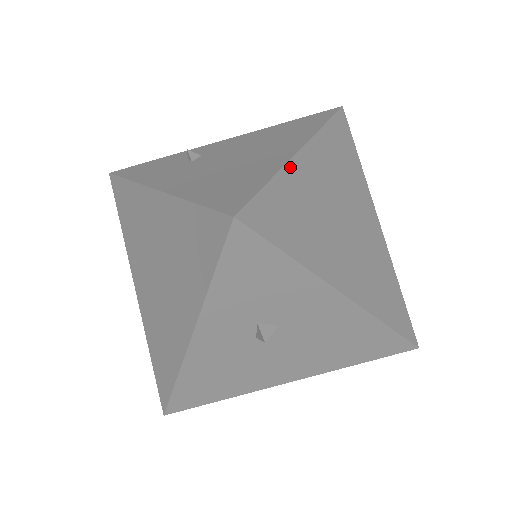
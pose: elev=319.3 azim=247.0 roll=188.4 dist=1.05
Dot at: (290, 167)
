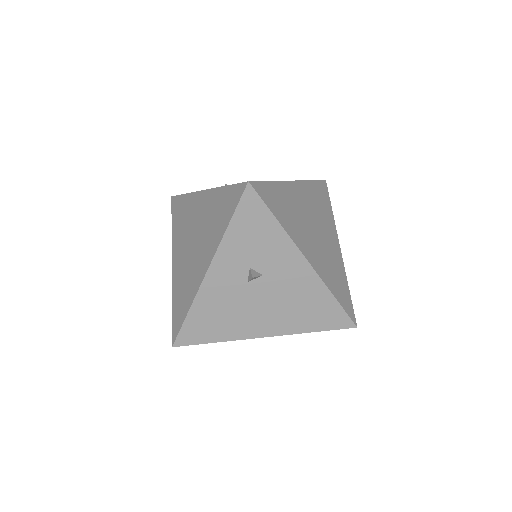
Dot at: (284, 184)
